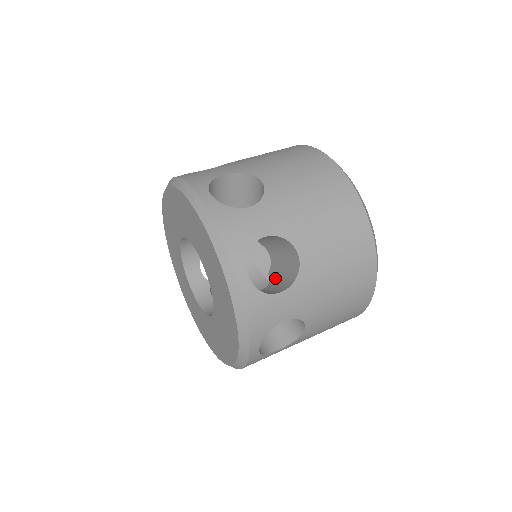
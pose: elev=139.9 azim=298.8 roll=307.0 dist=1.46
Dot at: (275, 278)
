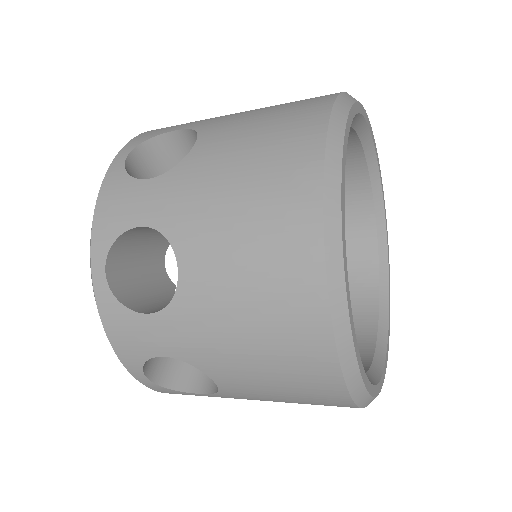
Dot at: occluded
